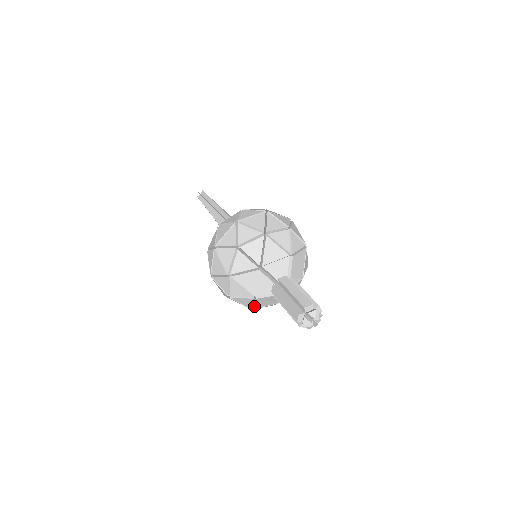
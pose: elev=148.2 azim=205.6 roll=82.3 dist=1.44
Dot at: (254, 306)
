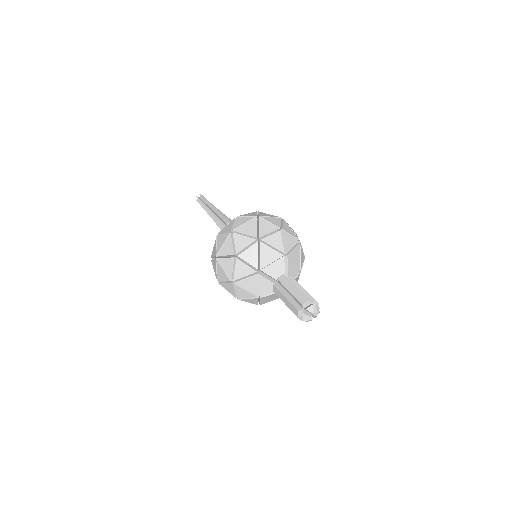
Dot at: (261, 303)
